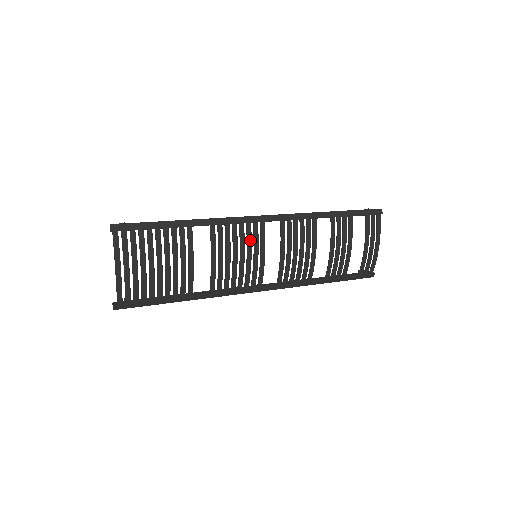
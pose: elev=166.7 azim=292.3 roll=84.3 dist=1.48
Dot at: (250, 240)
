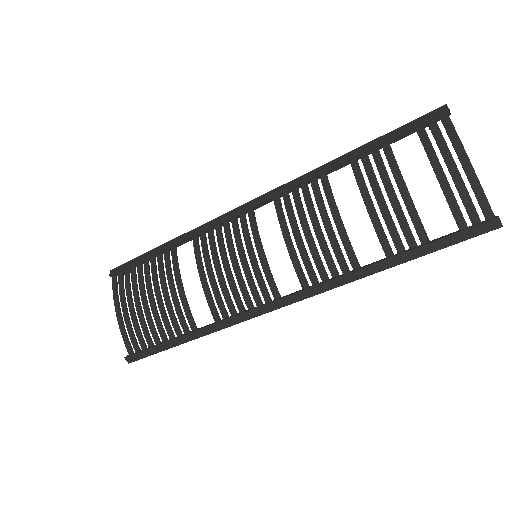
Dot at: (238, 237)
